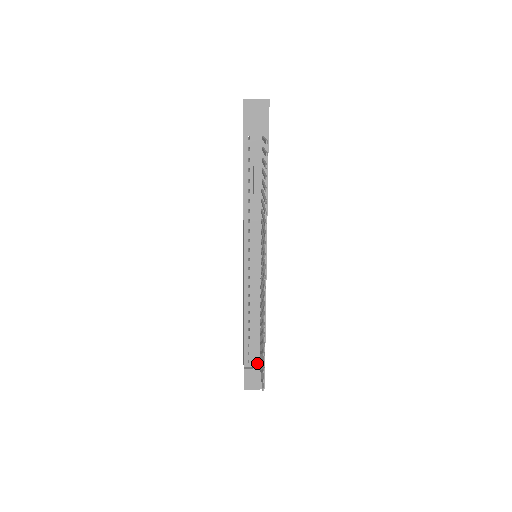
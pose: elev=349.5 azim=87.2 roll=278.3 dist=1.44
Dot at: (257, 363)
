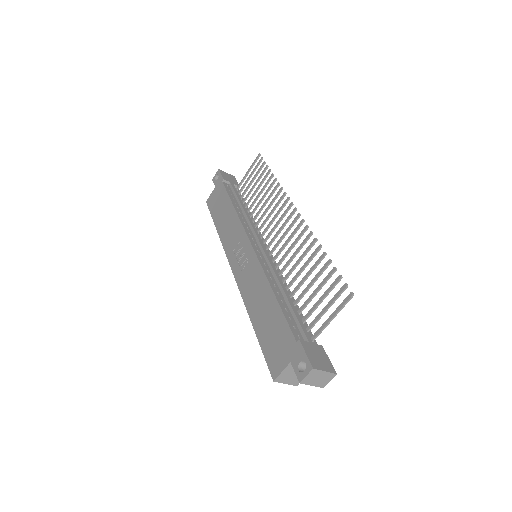
Dot at: occluded
